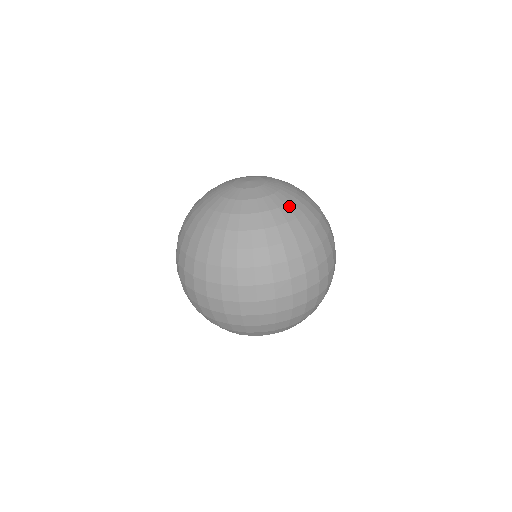
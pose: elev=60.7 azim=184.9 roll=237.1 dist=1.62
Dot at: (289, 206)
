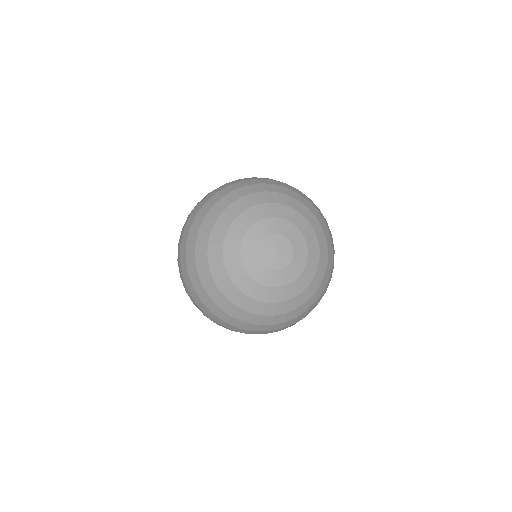
Dot at: (287, 302)
